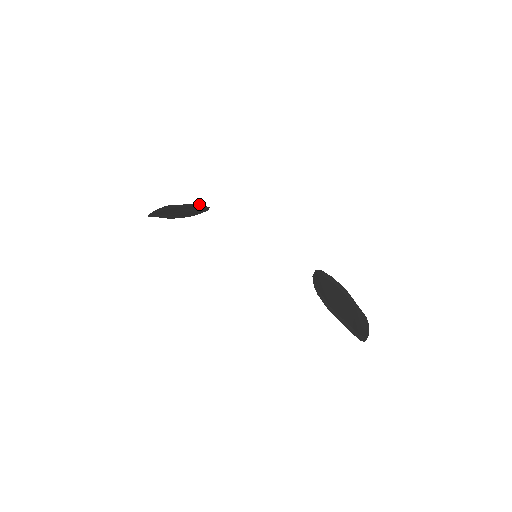
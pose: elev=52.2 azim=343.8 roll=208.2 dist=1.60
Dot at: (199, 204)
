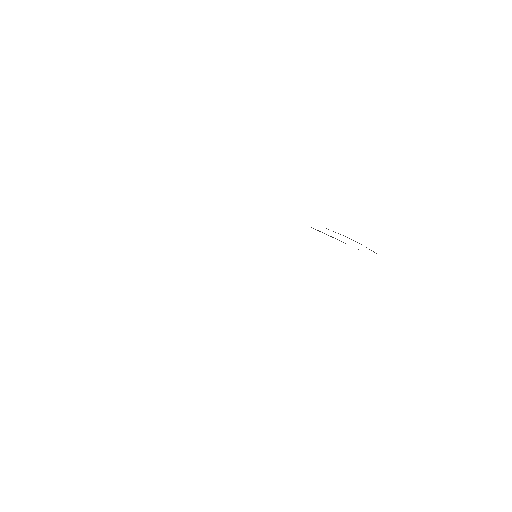
Dot at: occluded
